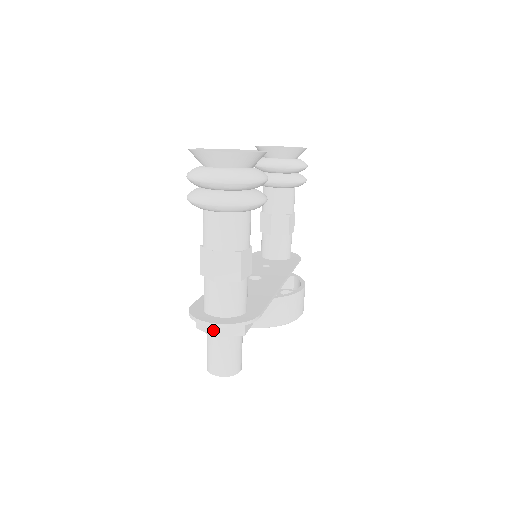
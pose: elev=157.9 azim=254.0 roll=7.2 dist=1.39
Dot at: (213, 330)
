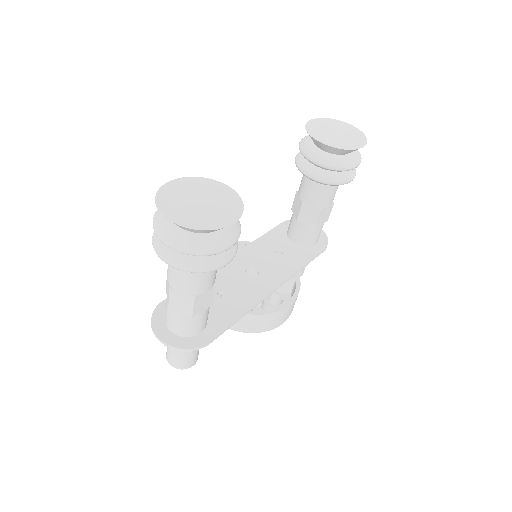
Dot at: occluded
